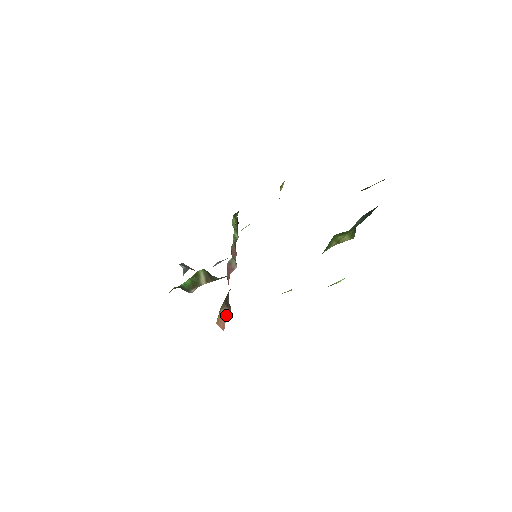
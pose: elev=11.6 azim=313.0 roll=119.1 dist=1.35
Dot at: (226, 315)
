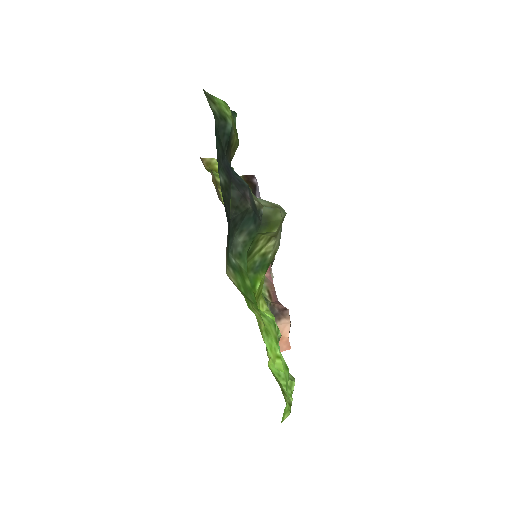
Dot at: (284, 328)
